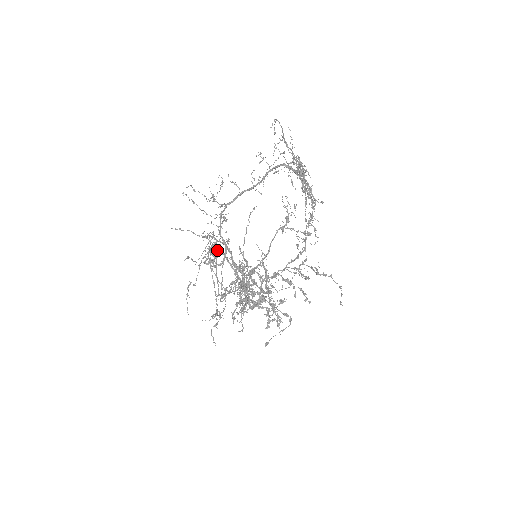
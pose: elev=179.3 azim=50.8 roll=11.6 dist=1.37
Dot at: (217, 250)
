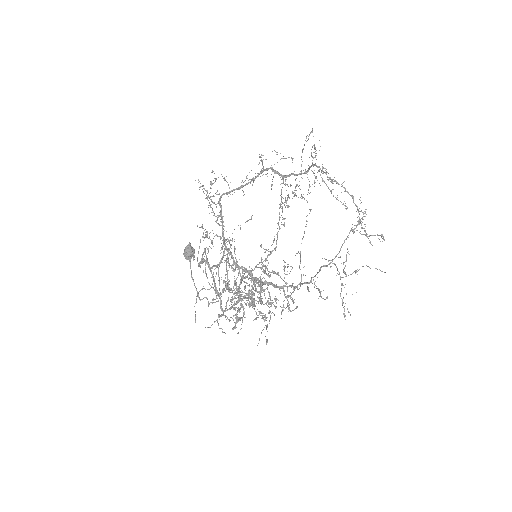
Dot at: (204, 251)
